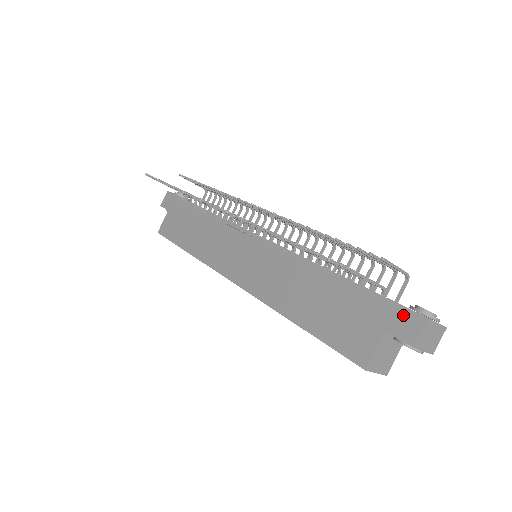
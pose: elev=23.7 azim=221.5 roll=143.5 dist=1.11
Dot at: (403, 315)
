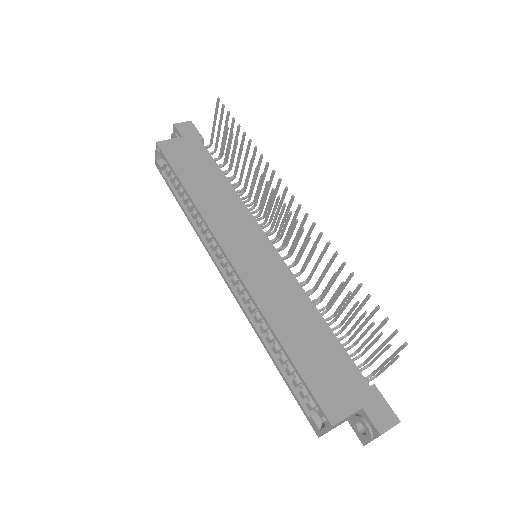
Dot at: (382, 406)
